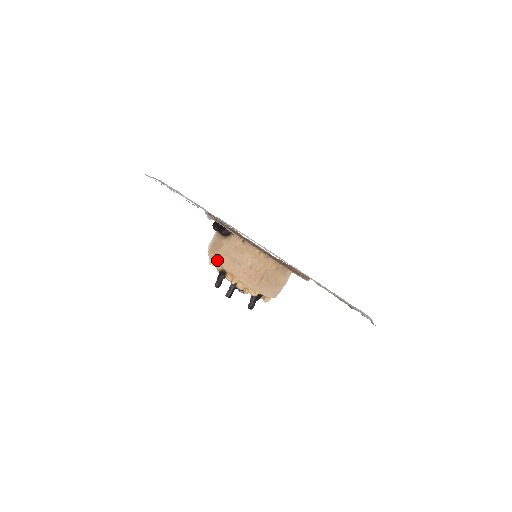
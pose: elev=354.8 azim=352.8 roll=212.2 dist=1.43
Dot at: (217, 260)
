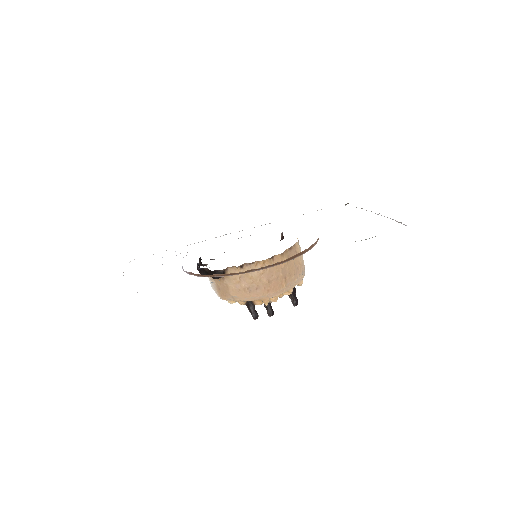
Dot at: (235, 300)
